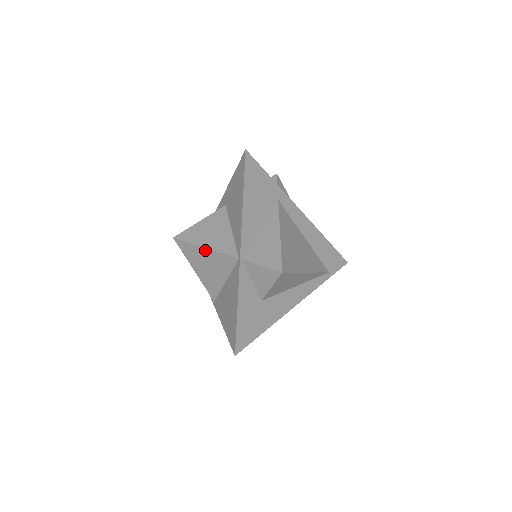
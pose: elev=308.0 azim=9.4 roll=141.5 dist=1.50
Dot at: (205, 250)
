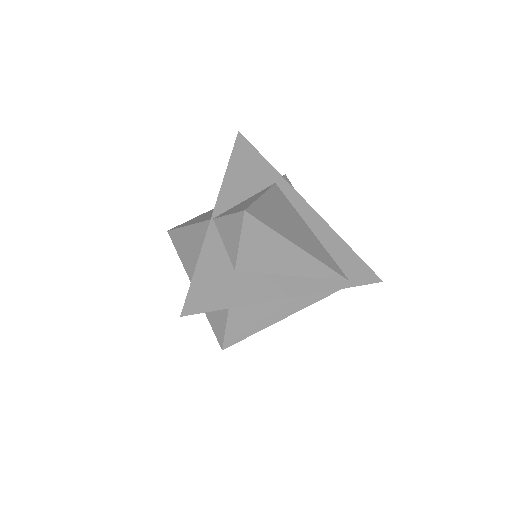
Dot at: (188, 229)
